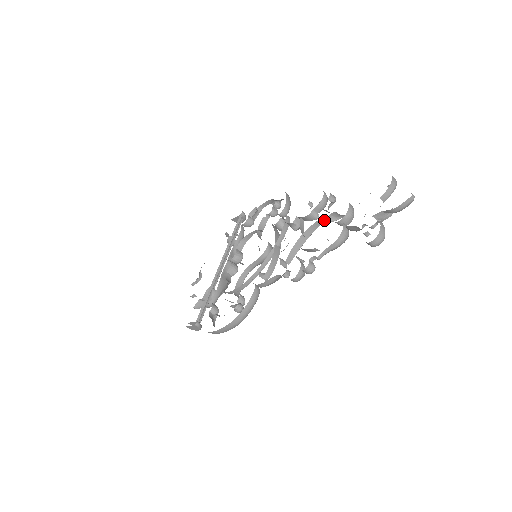
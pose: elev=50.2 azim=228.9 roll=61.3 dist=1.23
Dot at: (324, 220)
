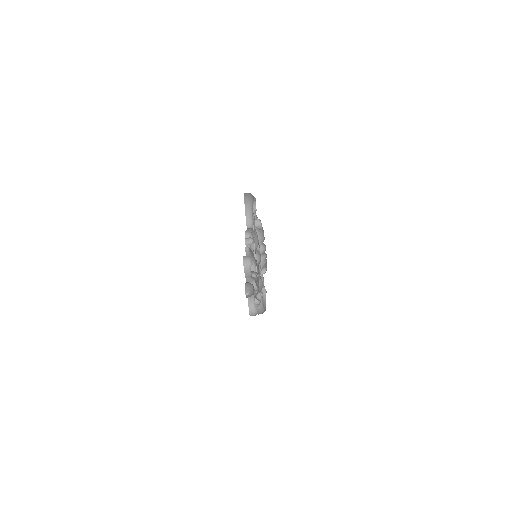
Dot at: occluded
